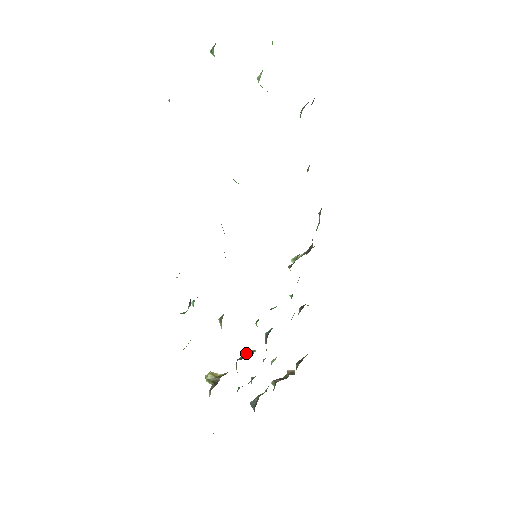
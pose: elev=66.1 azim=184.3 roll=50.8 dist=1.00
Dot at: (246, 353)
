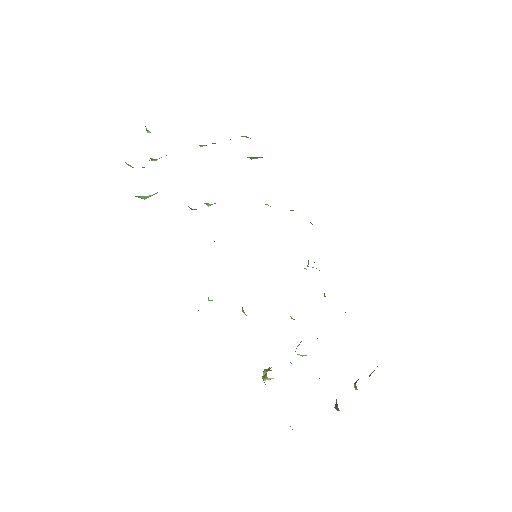
Dot at: (296, 348)
